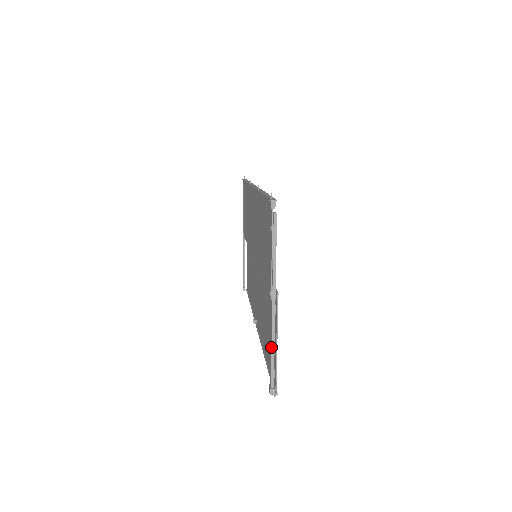
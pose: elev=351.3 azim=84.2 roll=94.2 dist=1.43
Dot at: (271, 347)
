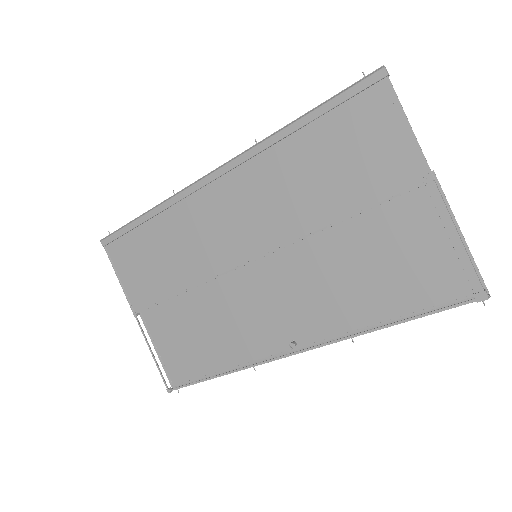
Dot at: (460, 238)
